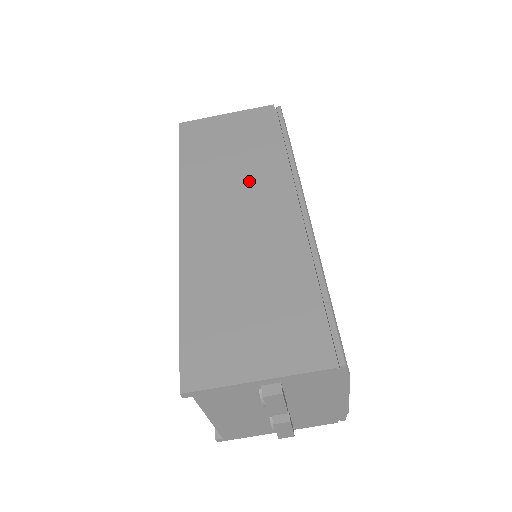
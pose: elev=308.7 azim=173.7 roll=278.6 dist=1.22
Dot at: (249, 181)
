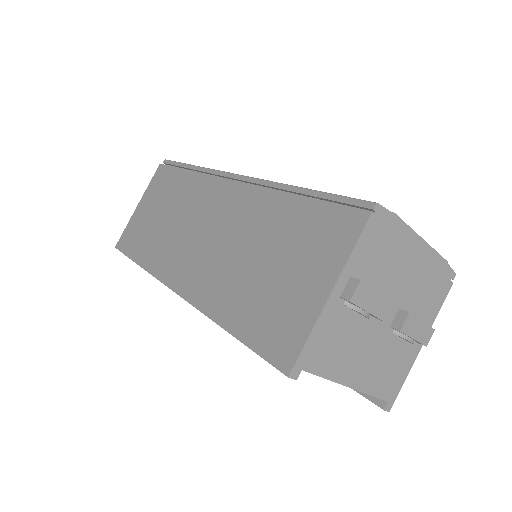
Dot at: (189, 212)
